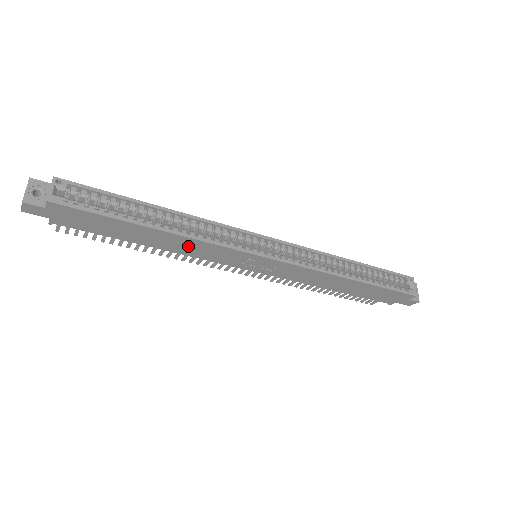
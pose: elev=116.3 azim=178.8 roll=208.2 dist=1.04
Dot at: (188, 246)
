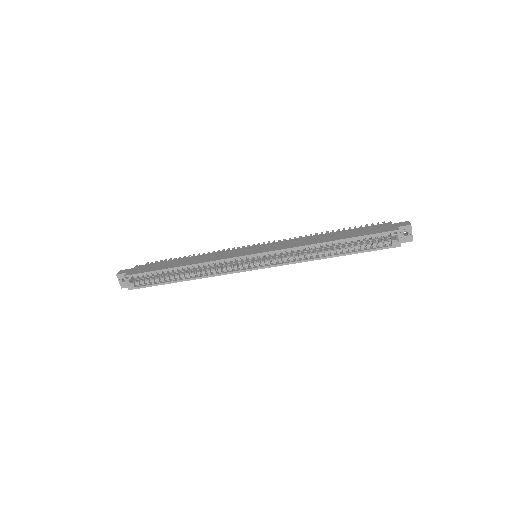
Dot at: occluded
